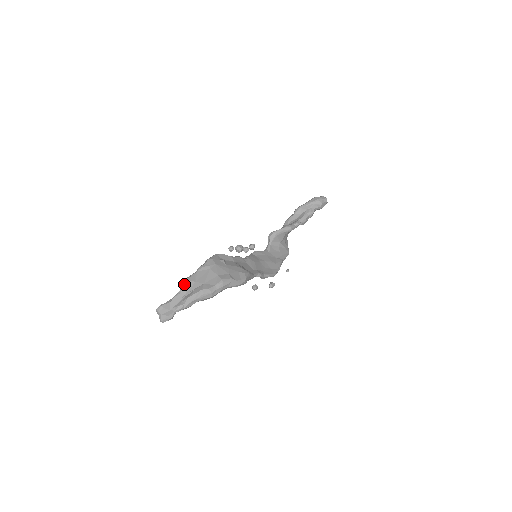
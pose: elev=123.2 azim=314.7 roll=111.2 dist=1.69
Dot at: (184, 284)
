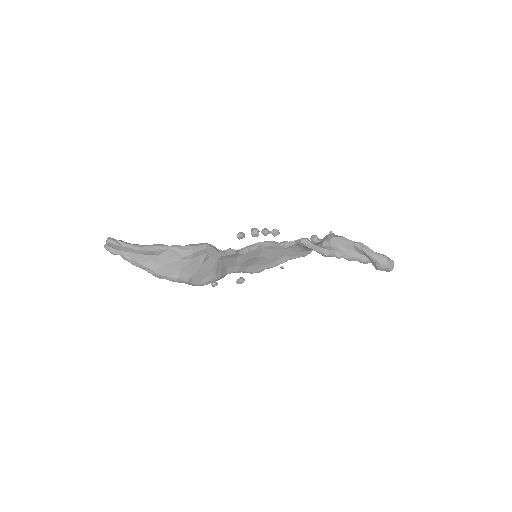
Dot at: (146, 249)
